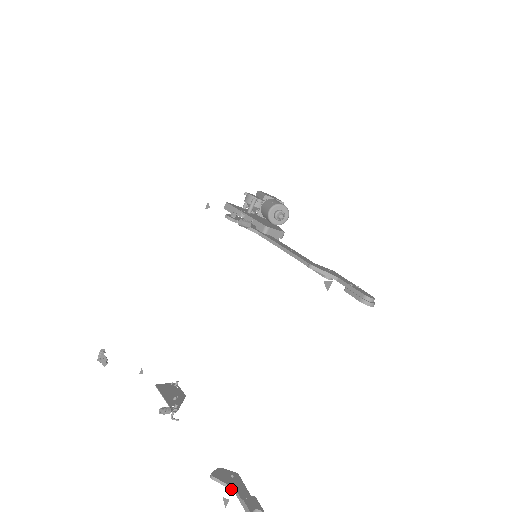
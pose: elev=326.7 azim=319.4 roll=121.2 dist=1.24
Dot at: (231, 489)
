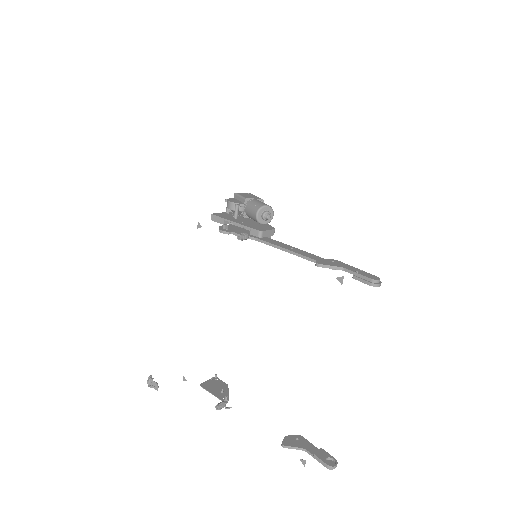
Dot at: occluded
